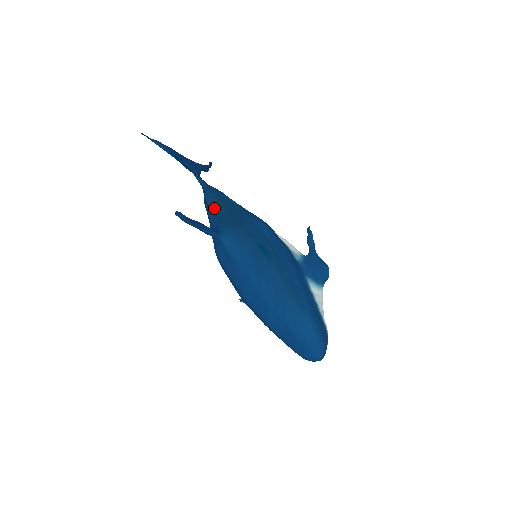
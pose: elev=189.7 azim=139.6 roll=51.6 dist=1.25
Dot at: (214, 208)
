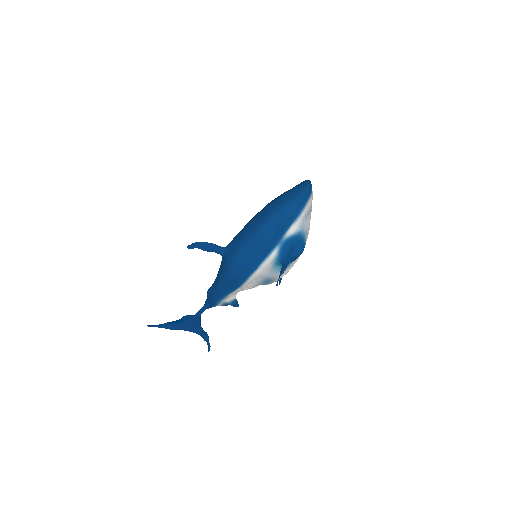
Dot at: (216, 278)
